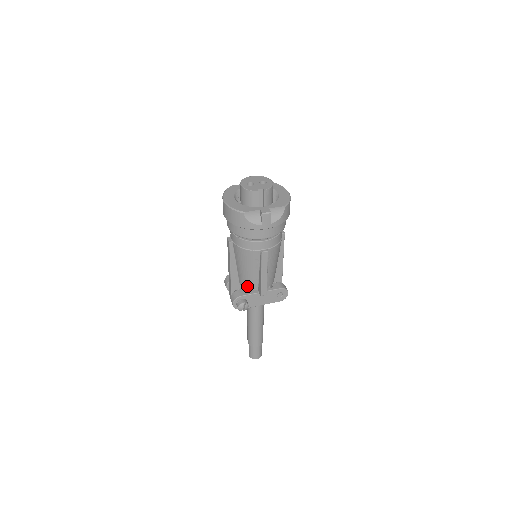
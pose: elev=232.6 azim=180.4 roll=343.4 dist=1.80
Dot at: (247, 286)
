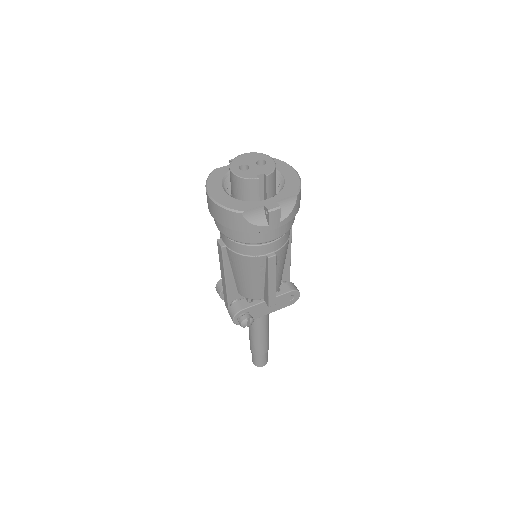
Dot at: (249, 296)
